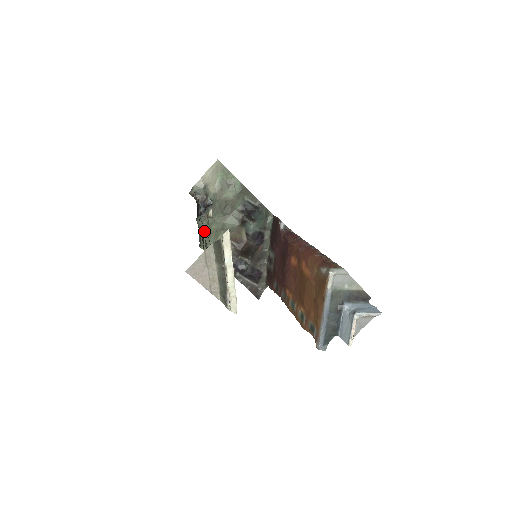
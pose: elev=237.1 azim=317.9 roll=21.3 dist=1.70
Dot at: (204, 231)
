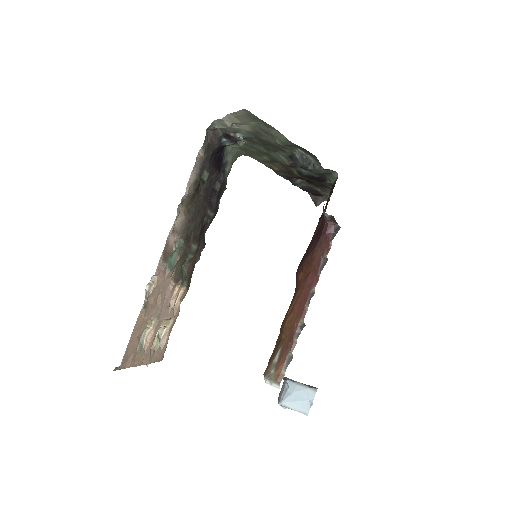
Dot at: (242, 149)
